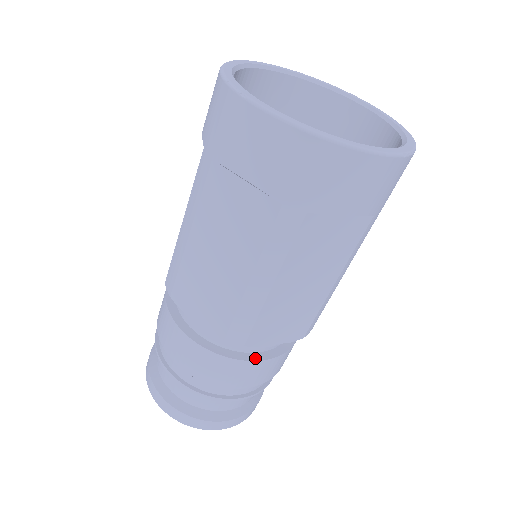
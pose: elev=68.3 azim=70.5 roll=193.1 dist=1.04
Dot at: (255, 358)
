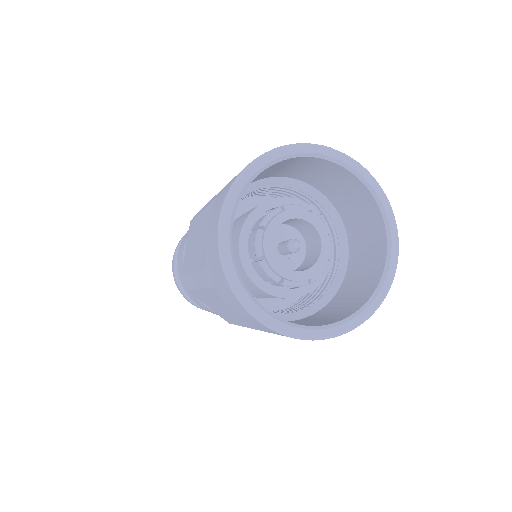
Dot at: occluded
